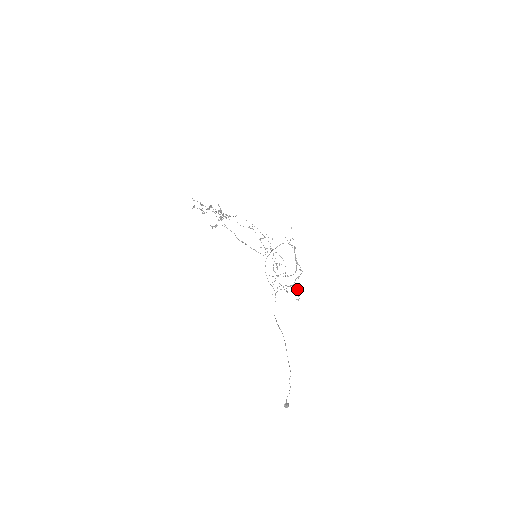
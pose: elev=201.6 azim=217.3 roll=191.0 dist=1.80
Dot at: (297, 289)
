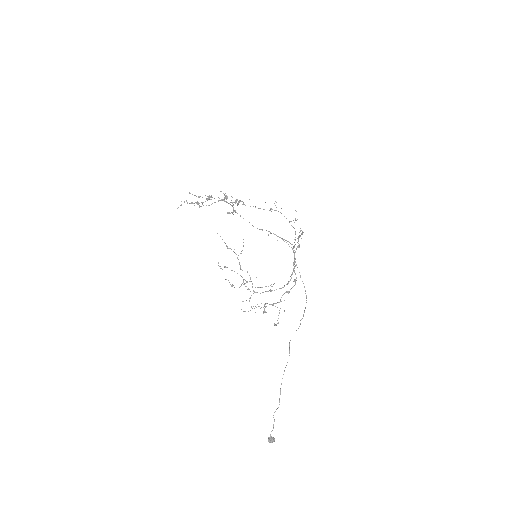
Dot at: (279, 310)
